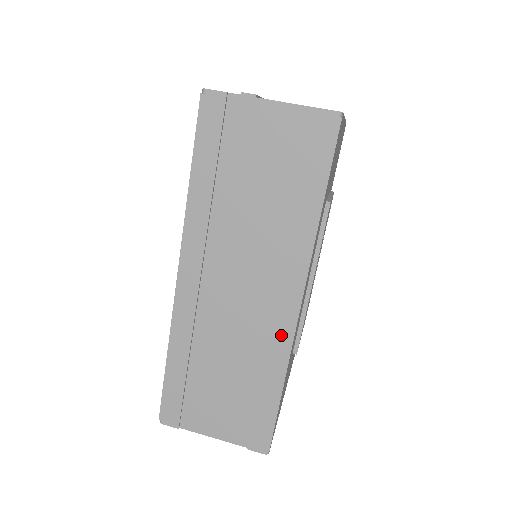
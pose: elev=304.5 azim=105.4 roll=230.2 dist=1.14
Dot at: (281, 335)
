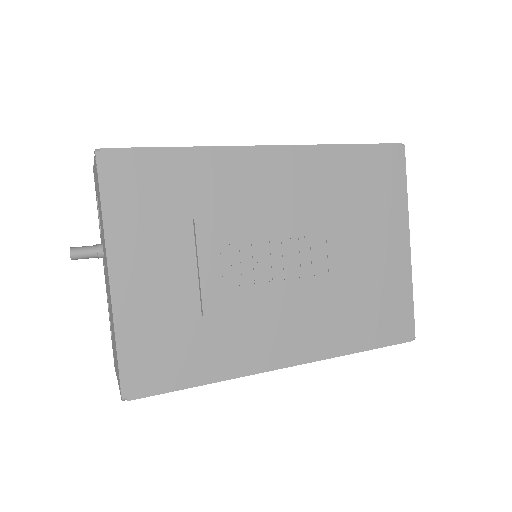
Dot at: occluded
